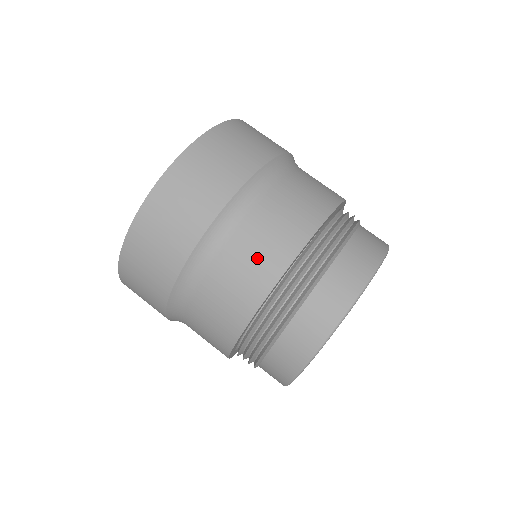
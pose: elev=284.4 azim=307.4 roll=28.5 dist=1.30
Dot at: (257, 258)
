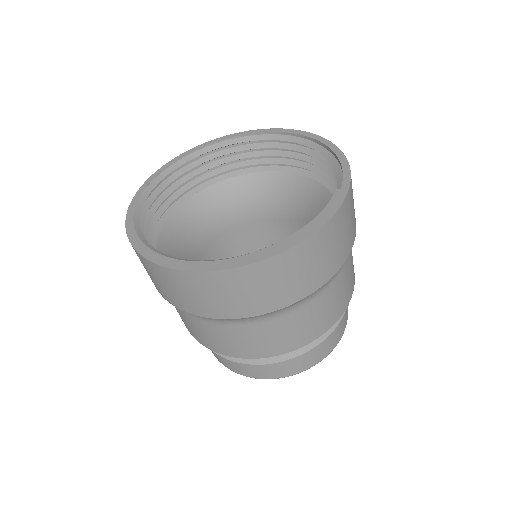
Dot at: occluded
